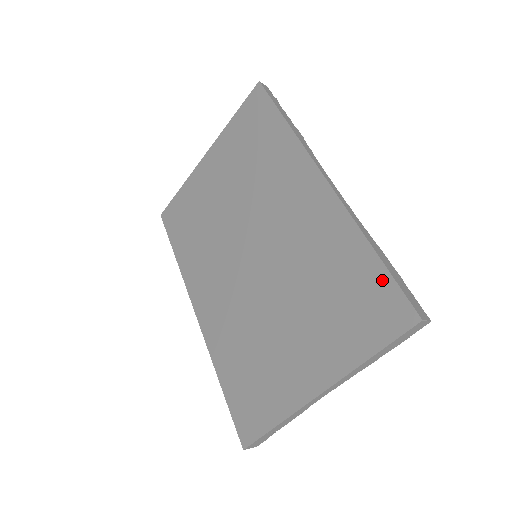
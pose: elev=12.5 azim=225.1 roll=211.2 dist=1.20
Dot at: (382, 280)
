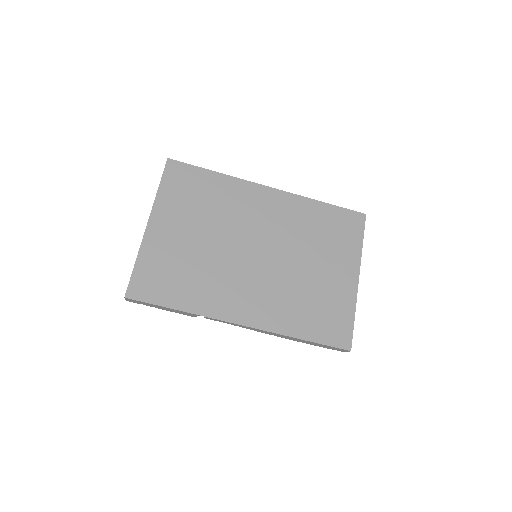
Dot at: (340, 212)
